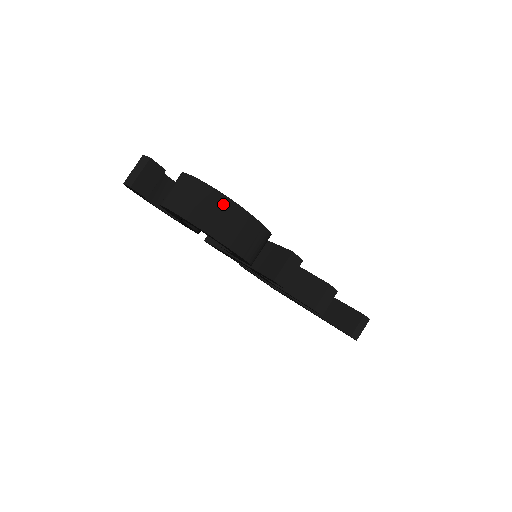
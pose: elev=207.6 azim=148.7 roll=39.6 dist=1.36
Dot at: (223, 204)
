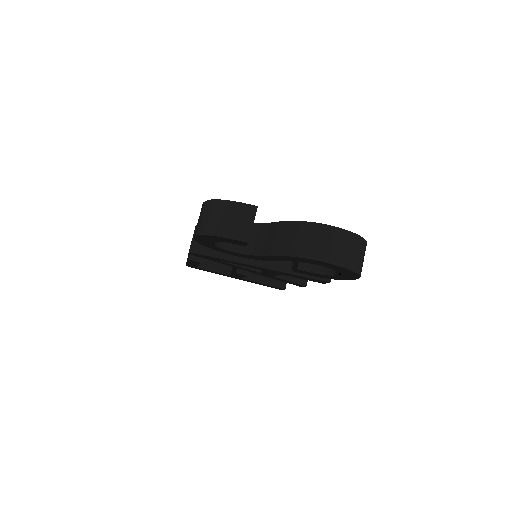
Dot at: (364, 247)
